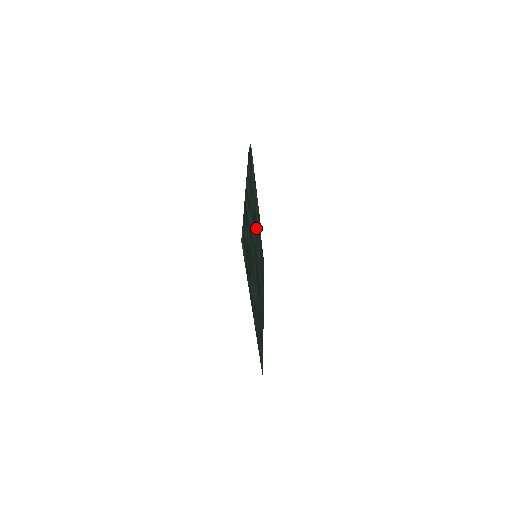
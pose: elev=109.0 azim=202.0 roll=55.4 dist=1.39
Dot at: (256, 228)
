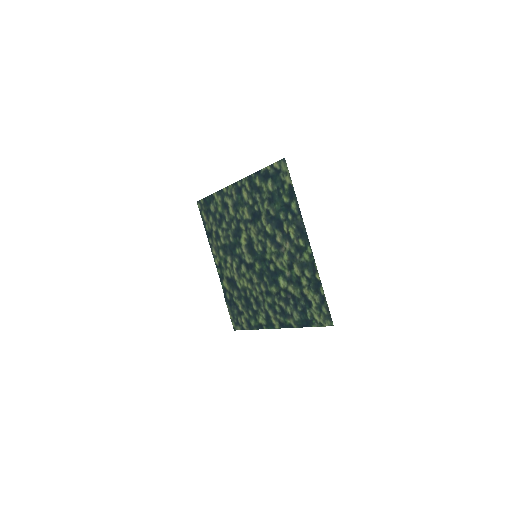
Dot at: (233, 258)
